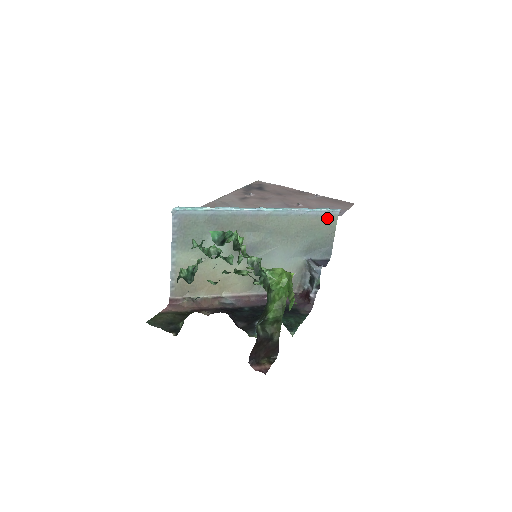
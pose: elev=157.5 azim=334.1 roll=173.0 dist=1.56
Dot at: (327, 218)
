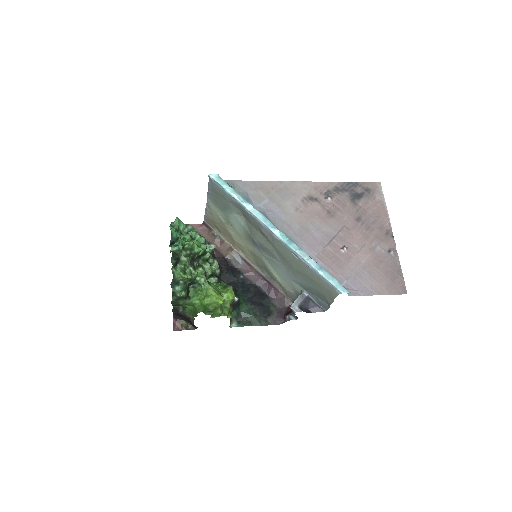
Dot at: (328, 287)
